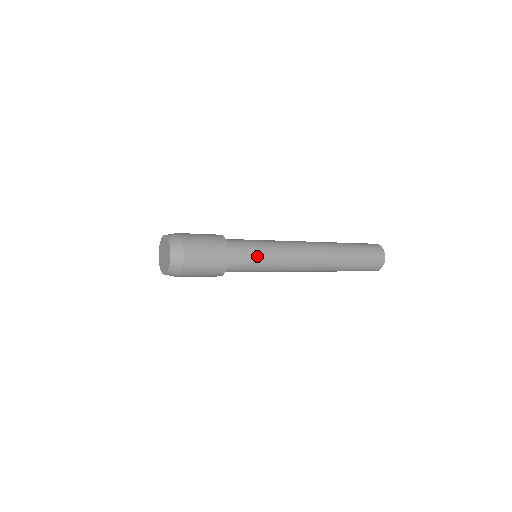
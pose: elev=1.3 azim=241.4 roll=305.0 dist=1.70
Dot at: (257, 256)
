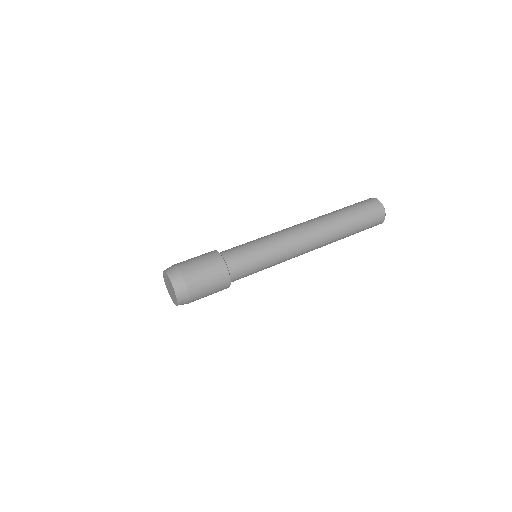
Dot at: (256, 260)
